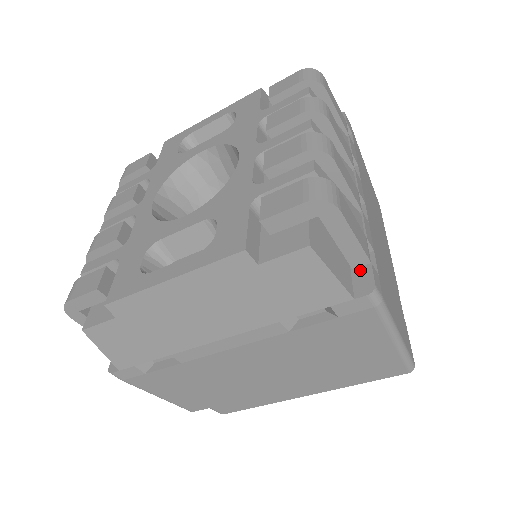
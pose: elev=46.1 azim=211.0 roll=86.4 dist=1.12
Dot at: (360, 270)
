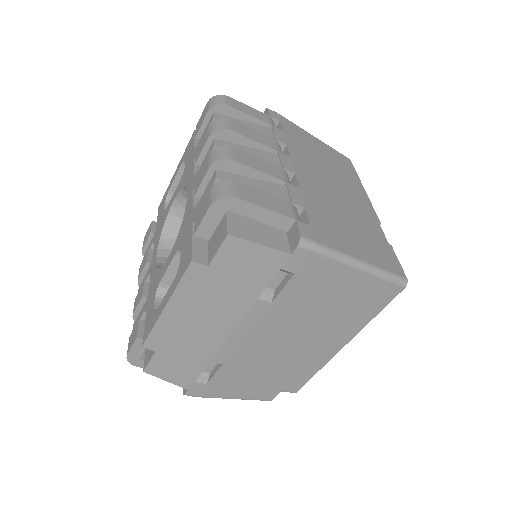
Dot at: (291, 230)
